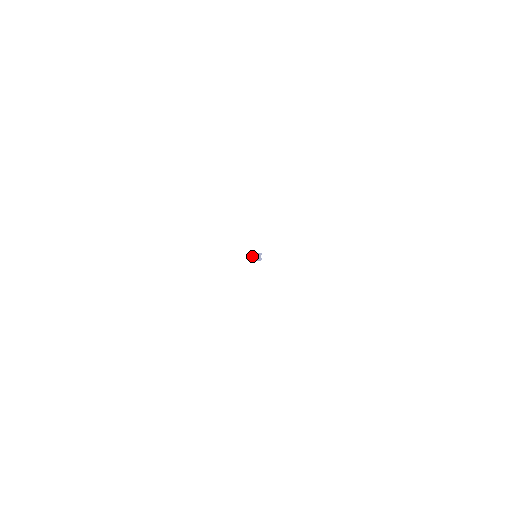
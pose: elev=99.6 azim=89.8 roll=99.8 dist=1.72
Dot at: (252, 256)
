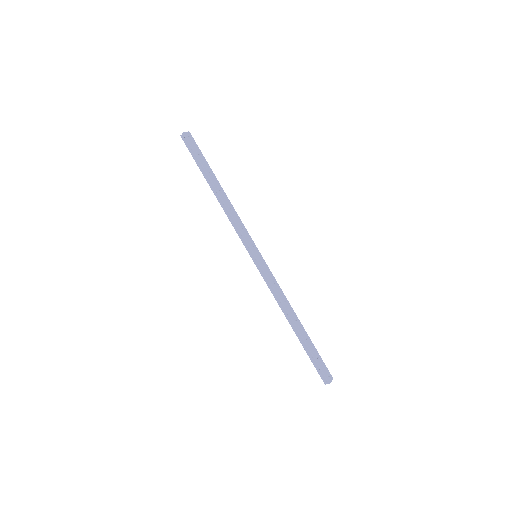
Dot at: (182, 134)
